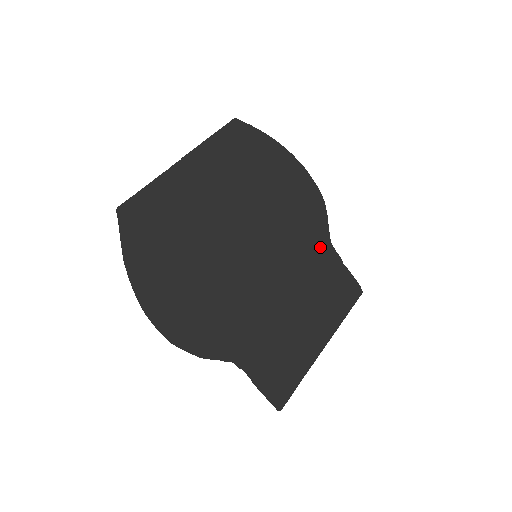
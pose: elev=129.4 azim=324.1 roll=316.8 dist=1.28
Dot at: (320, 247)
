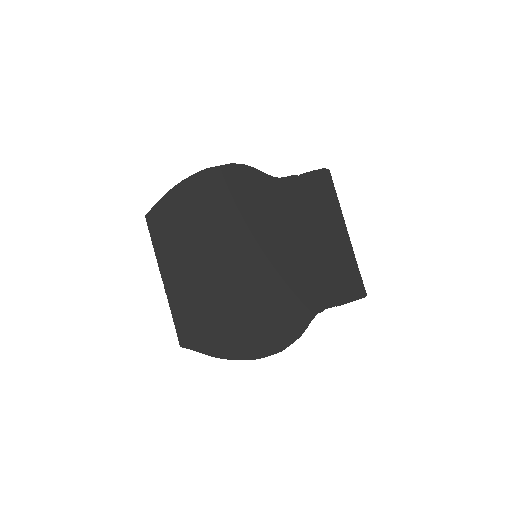
Dot at: (275, 192)
